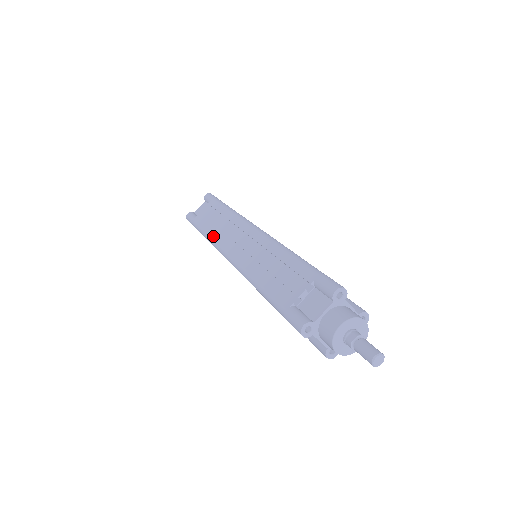
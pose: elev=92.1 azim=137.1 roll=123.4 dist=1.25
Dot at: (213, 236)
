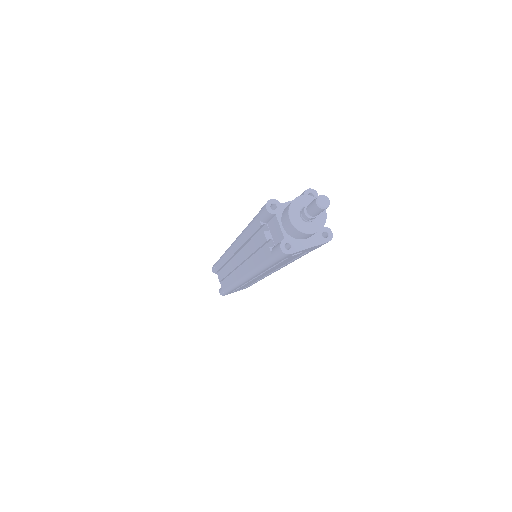
Dot at: occluded
